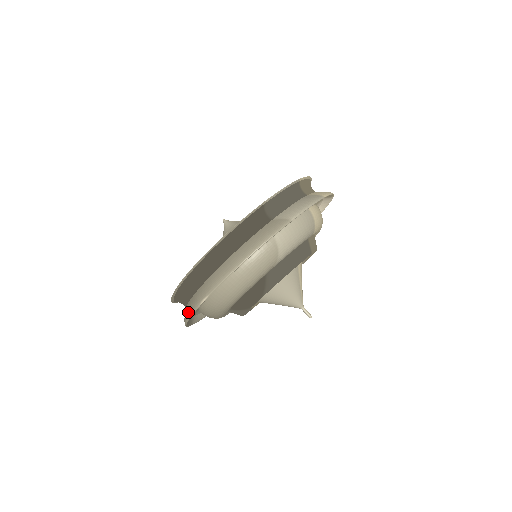
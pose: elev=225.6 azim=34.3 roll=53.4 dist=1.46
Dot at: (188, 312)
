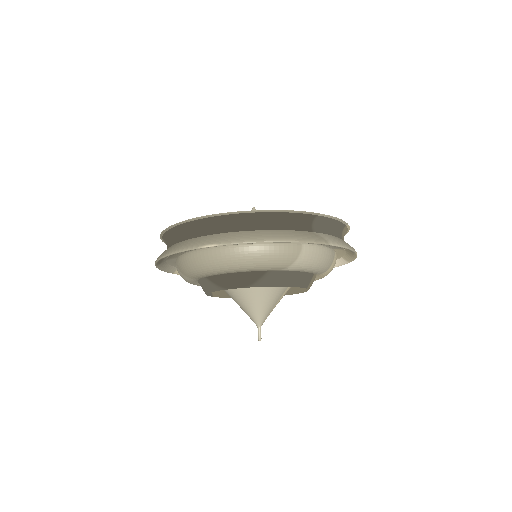
Dot at: (180, 247)
